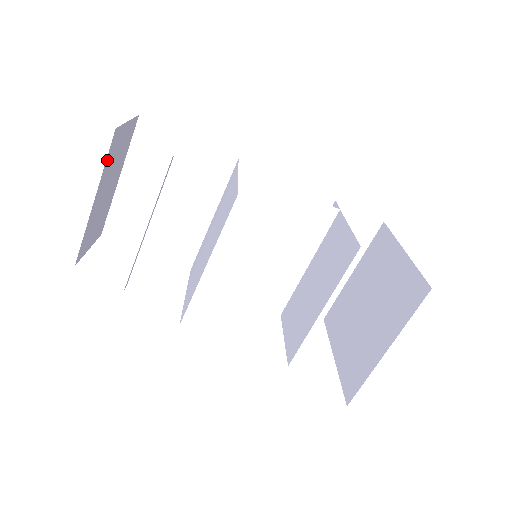
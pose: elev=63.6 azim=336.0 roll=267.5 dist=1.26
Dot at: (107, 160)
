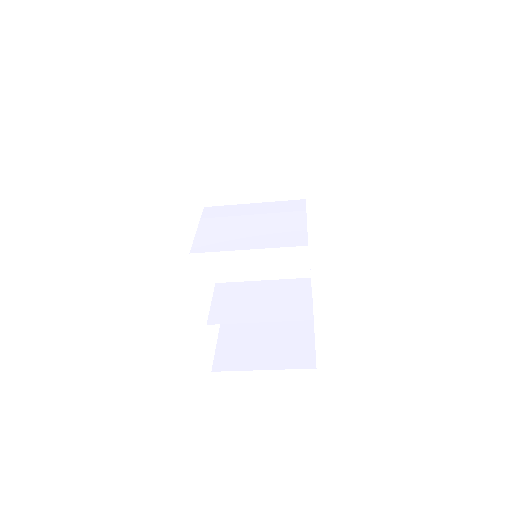
Dot at: occluded
